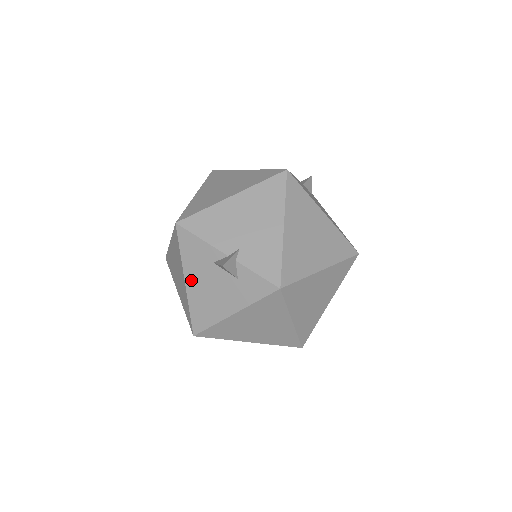
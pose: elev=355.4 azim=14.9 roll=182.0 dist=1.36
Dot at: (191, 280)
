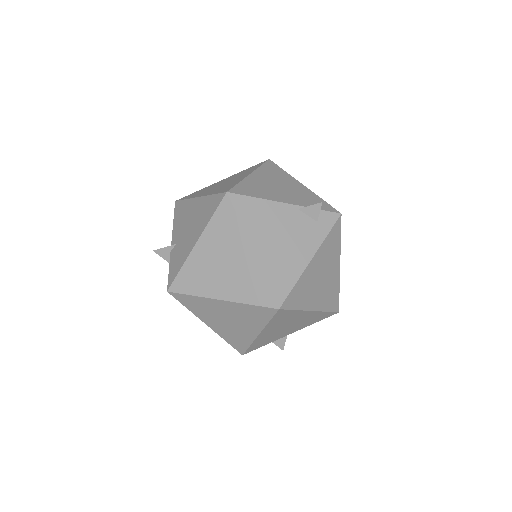
Dot at: occluded
